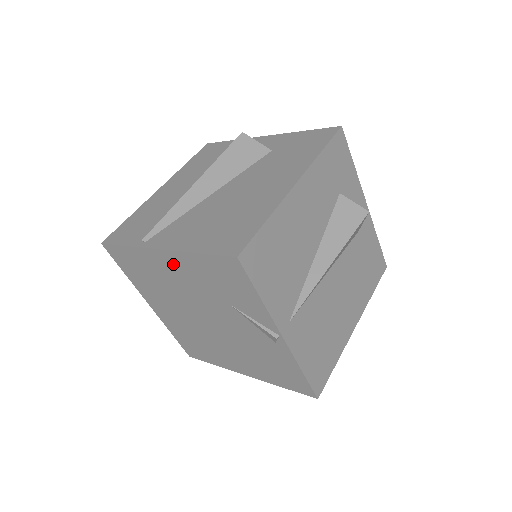
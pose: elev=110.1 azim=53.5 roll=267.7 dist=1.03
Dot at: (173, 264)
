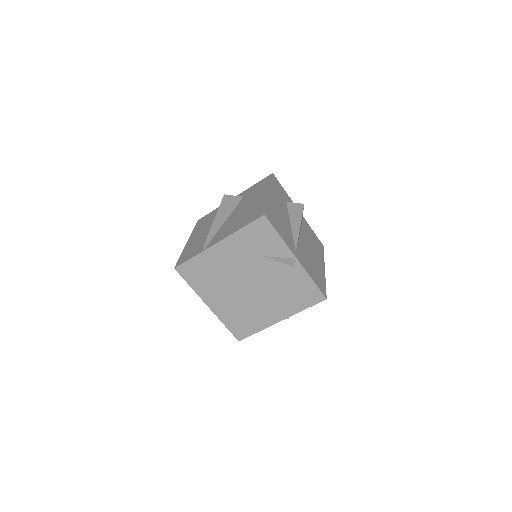
Dot at: (227, 249)
